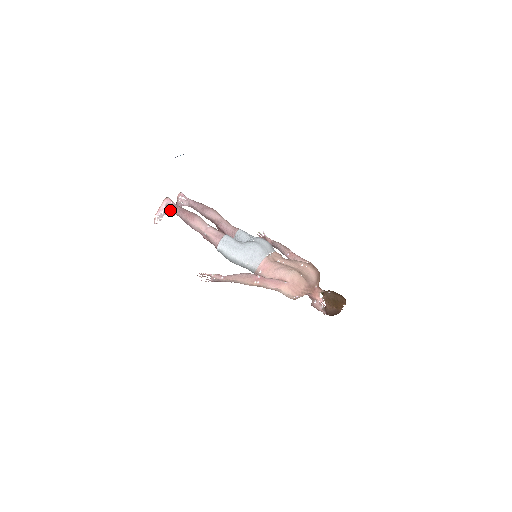
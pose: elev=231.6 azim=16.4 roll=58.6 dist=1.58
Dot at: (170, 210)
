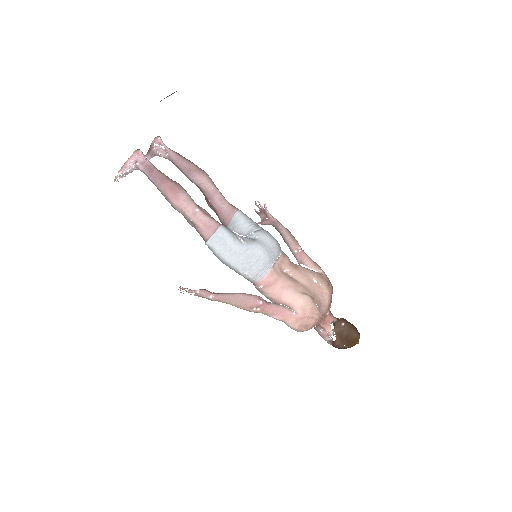
Dot at: (141, 170)
